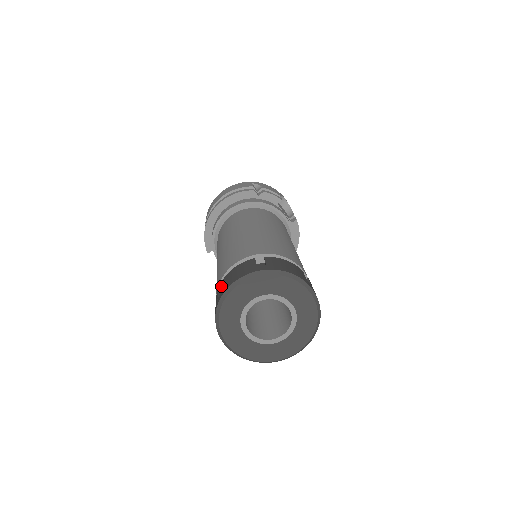
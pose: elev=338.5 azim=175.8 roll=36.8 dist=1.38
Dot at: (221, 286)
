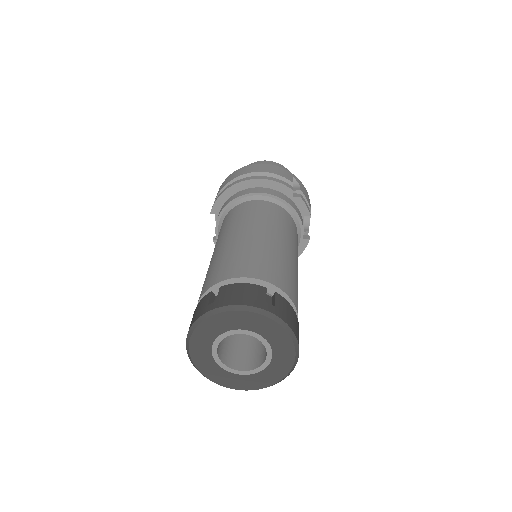
Dot at: (219, 293)
